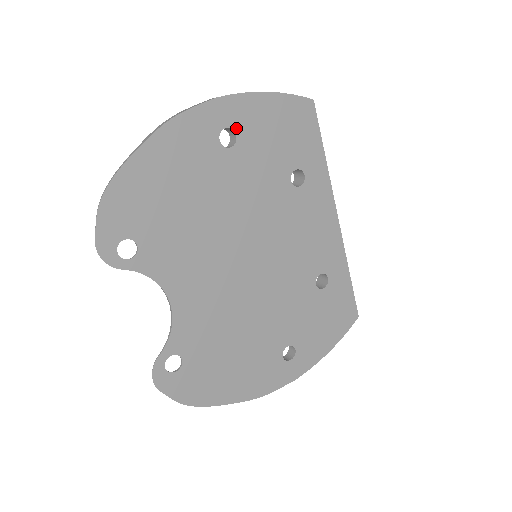
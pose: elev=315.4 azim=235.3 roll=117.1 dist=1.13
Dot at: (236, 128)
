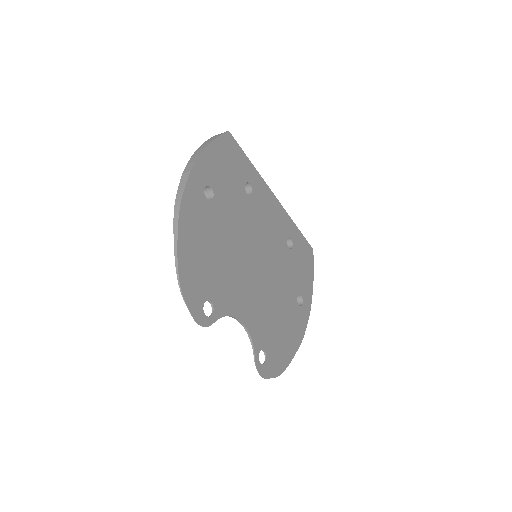
Dot at: (209, 183)
